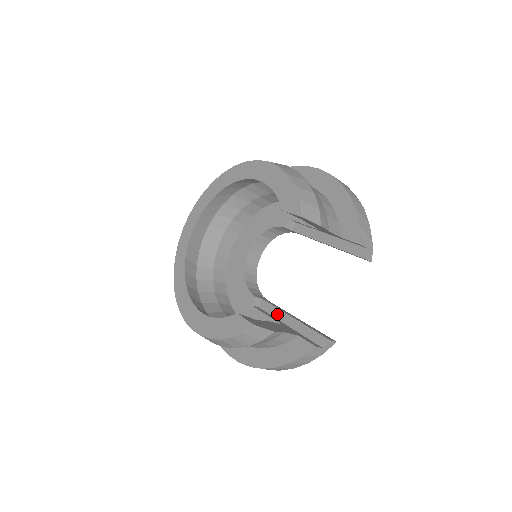
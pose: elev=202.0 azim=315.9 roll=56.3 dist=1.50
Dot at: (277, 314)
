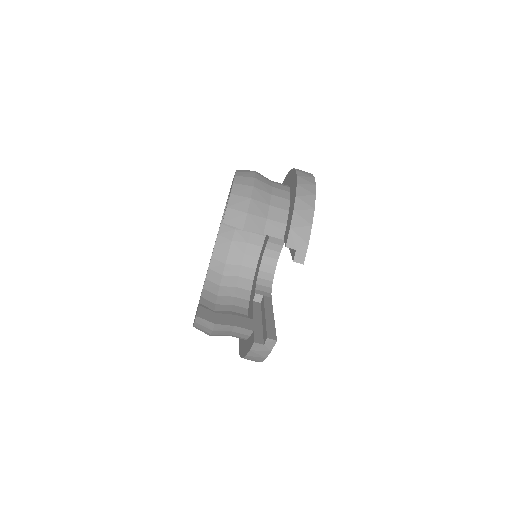
Dot at: (262, 310)
